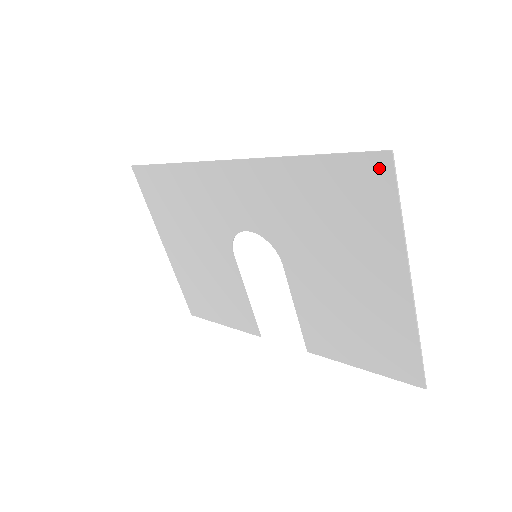
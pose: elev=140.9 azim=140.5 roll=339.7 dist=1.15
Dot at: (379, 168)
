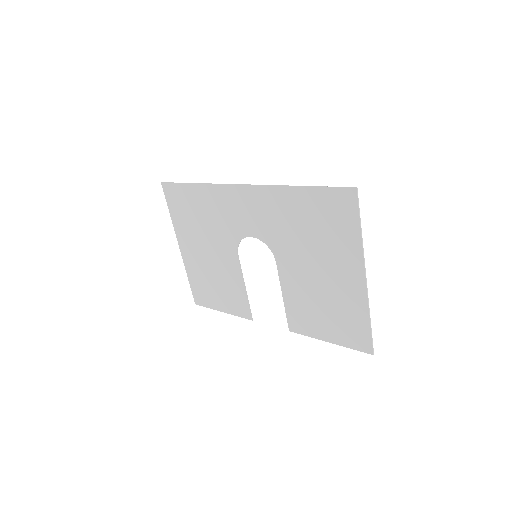
Dot at: (348, 198)
